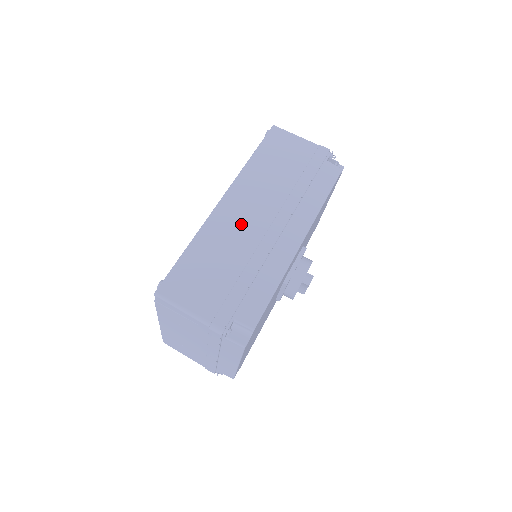
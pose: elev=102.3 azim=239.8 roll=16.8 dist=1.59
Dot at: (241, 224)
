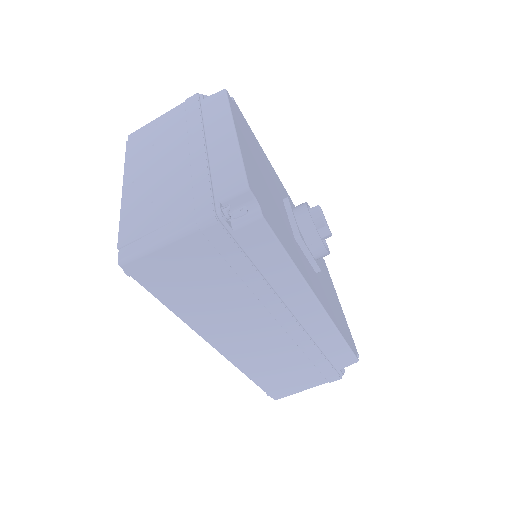
Dot at: (259, 345)
